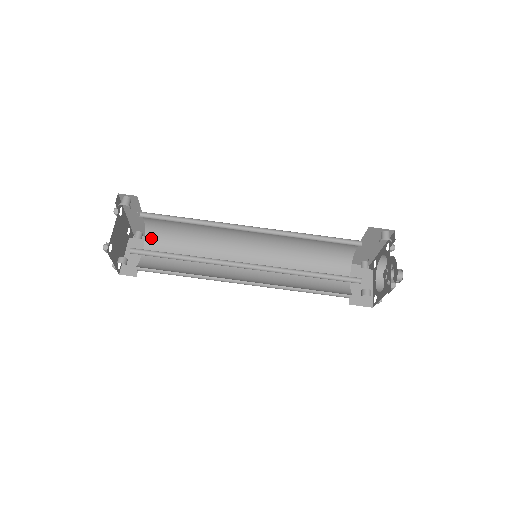
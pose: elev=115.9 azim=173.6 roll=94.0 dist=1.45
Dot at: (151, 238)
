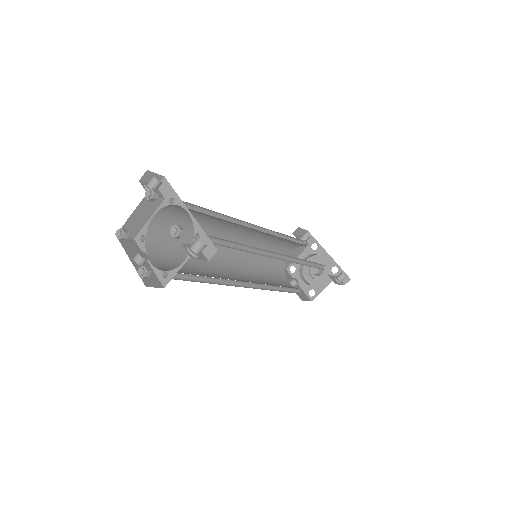
Dot at: (175, 207)
